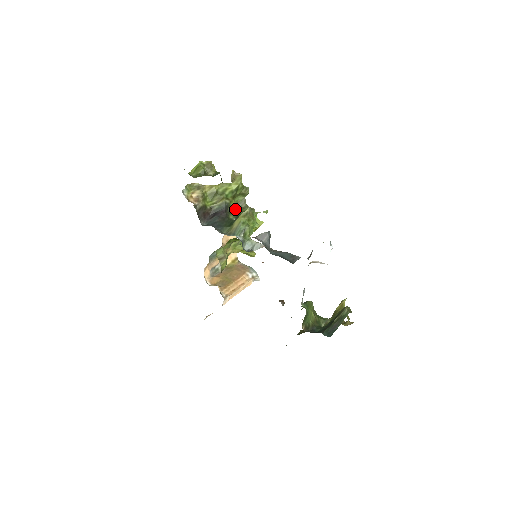
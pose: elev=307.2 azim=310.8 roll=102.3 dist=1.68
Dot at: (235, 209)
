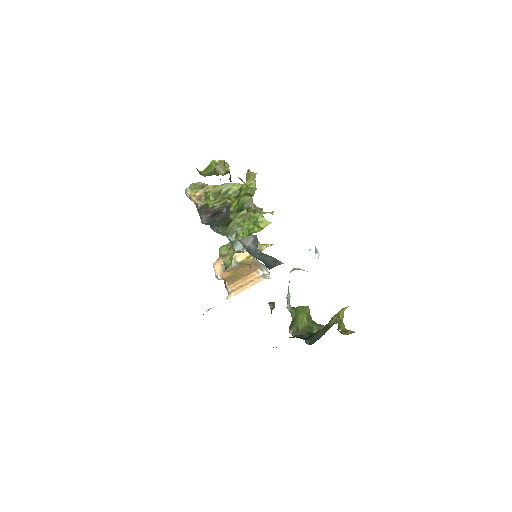
Dot at: (239, 209)
